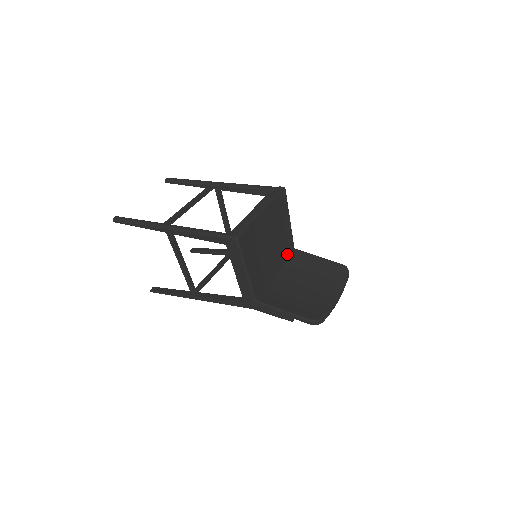
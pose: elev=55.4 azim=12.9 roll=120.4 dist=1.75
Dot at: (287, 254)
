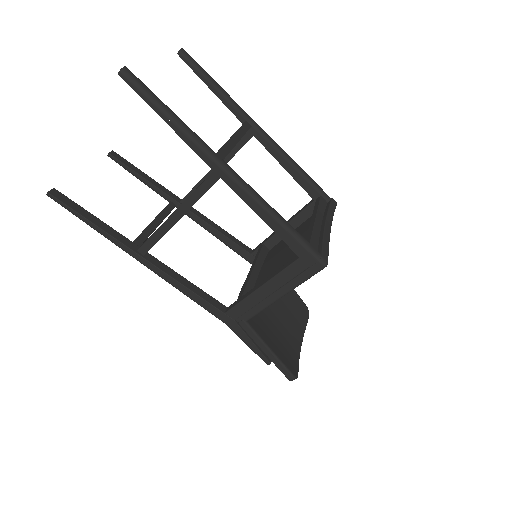
Dot at: occluded
